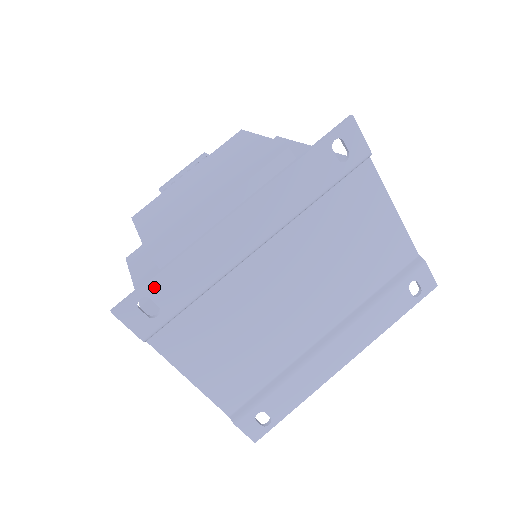
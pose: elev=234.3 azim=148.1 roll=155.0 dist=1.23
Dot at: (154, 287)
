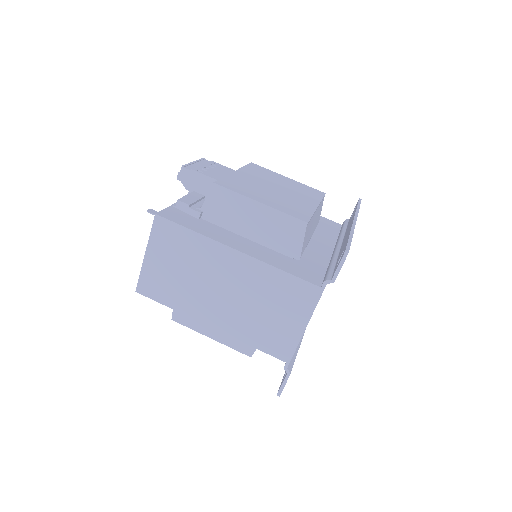
Dot at: occluded
